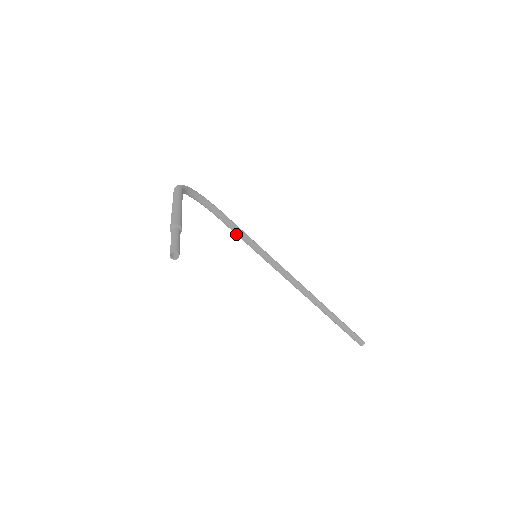
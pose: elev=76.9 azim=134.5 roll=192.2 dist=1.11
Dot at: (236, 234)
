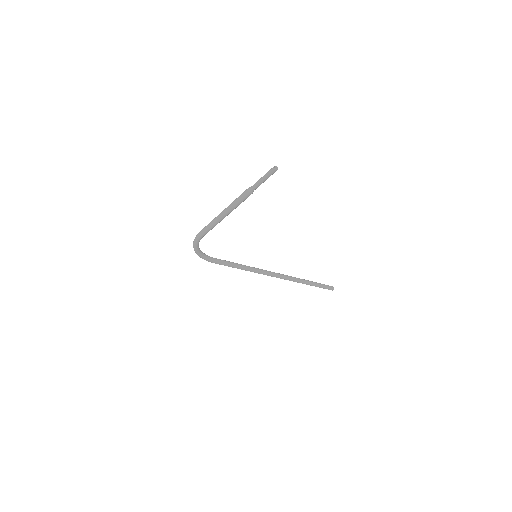
Dot at: (231, 266)
